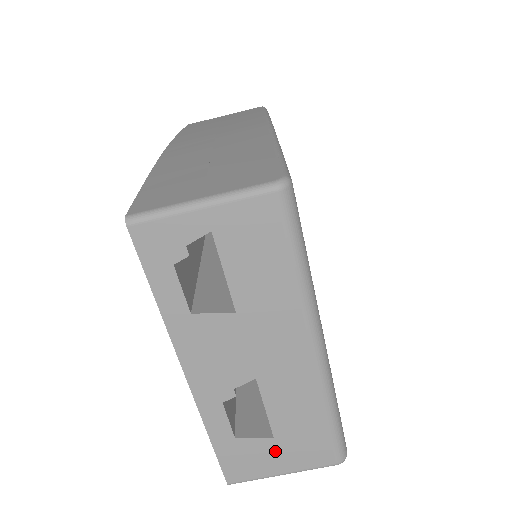
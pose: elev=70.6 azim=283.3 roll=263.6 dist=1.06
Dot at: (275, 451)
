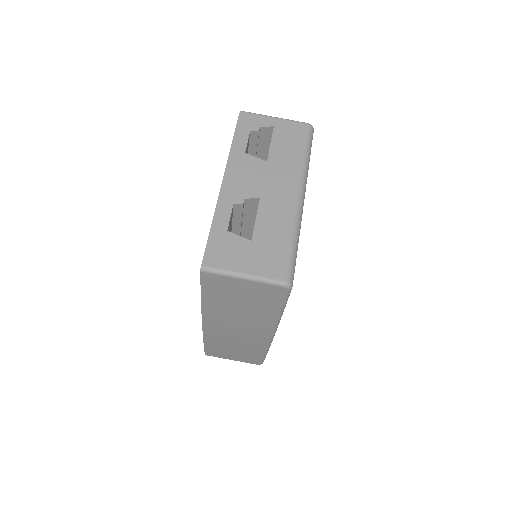
Dot at: (247, 252)
